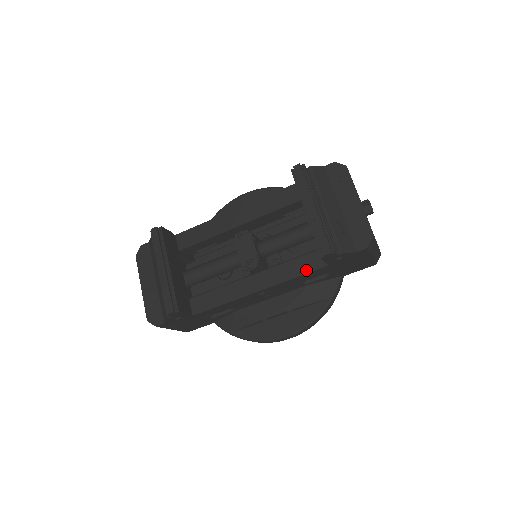
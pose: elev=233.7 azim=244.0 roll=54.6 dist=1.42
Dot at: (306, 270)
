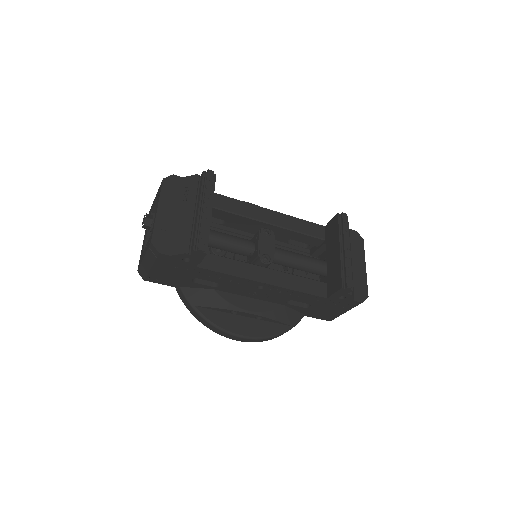
Dot at: (310, 291)
